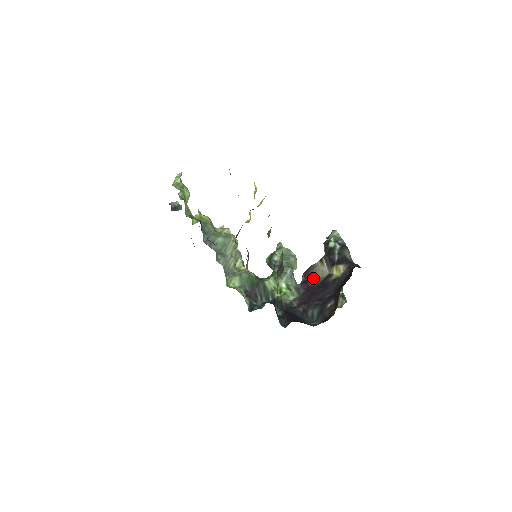
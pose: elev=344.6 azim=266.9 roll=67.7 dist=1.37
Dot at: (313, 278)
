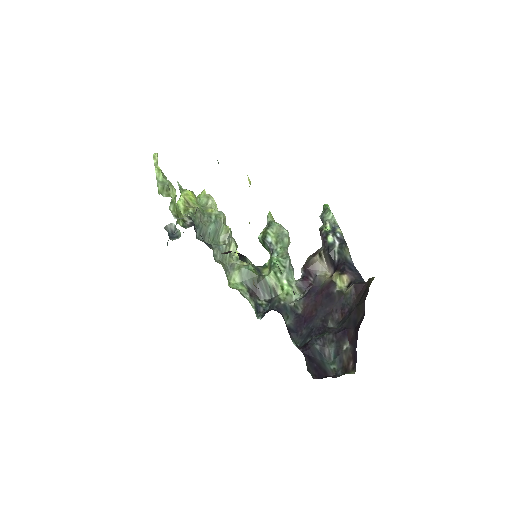
Dot at: (313, 275)
